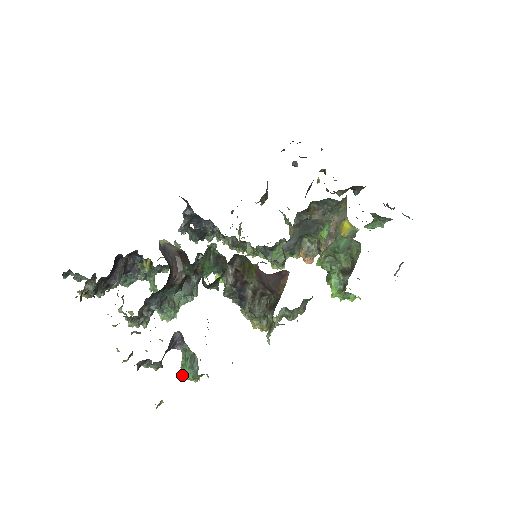
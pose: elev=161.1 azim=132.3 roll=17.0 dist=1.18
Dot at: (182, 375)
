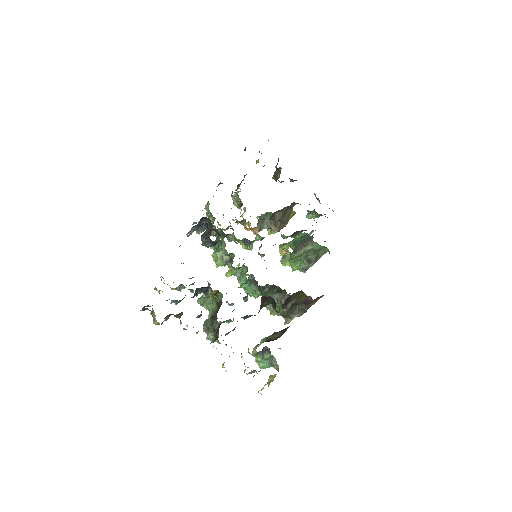
Dot at: (260, 368)
